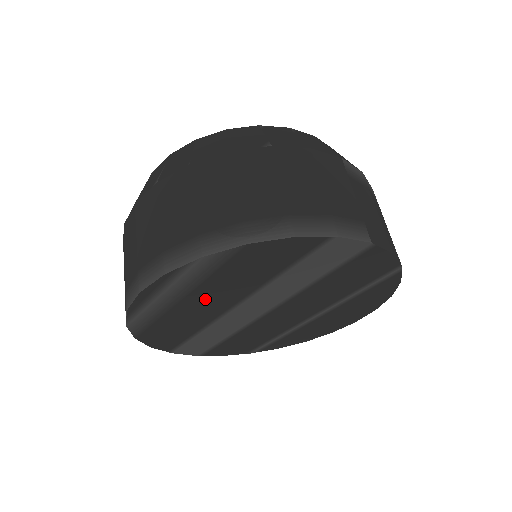
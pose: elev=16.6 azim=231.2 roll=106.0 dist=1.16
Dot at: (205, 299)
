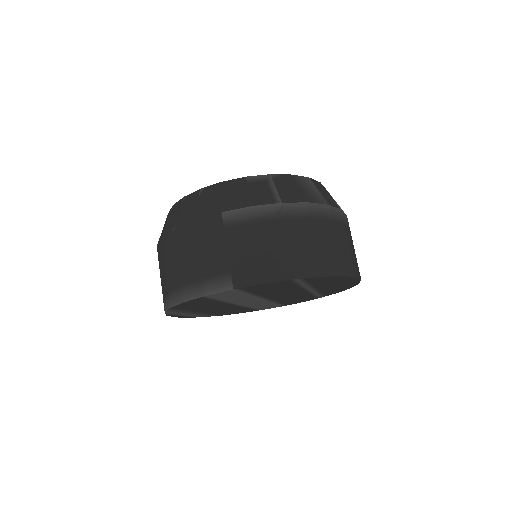
Dot at: (212, 309)
